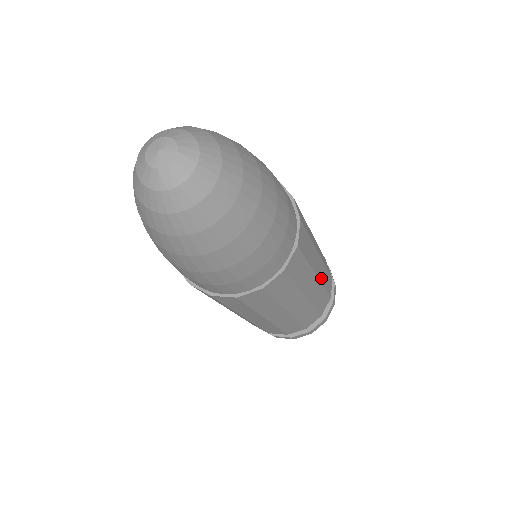
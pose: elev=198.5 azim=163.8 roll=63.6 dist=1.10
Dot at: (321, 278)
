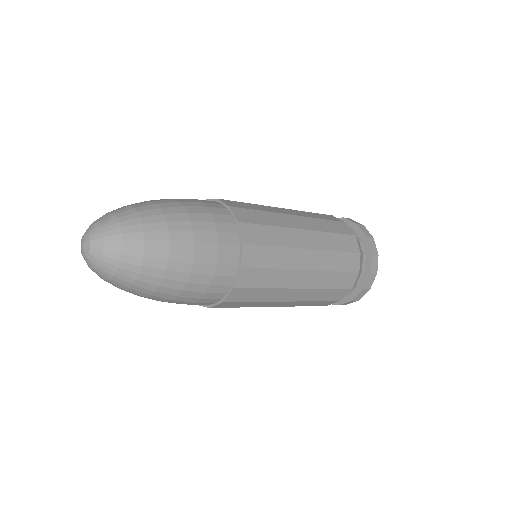
Dot at: (321, 246)
